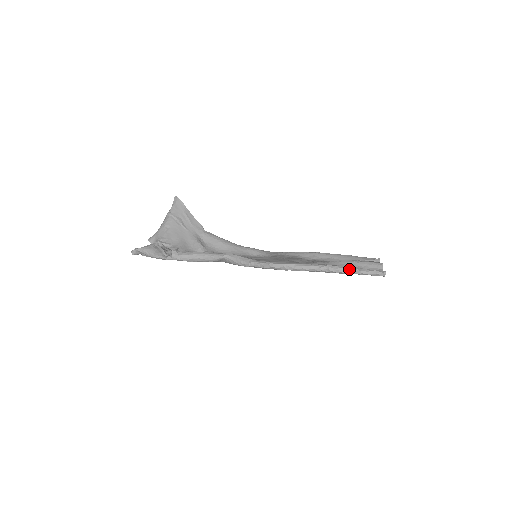
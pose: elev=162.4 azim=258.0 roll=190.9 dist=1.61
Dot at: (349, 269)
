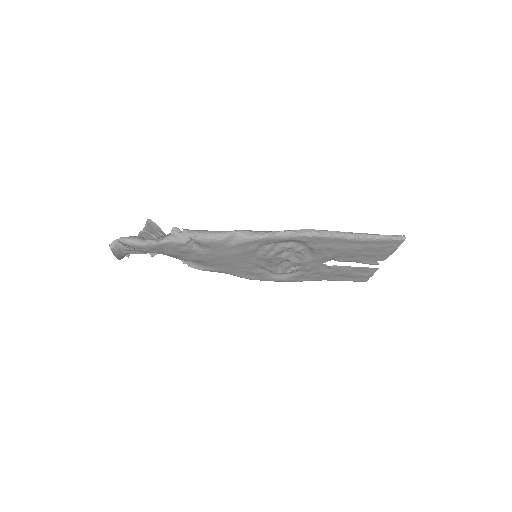
Dot at: (371, 234)
